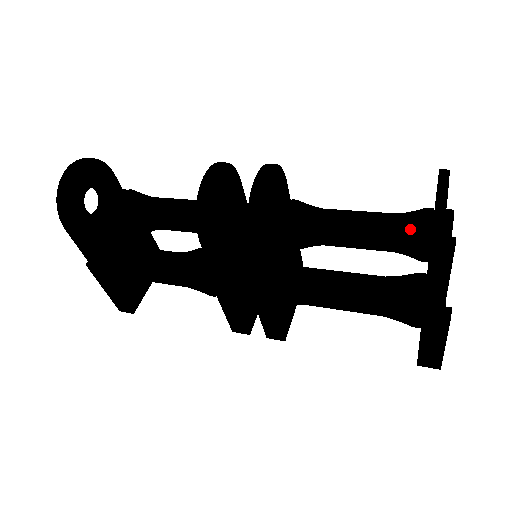
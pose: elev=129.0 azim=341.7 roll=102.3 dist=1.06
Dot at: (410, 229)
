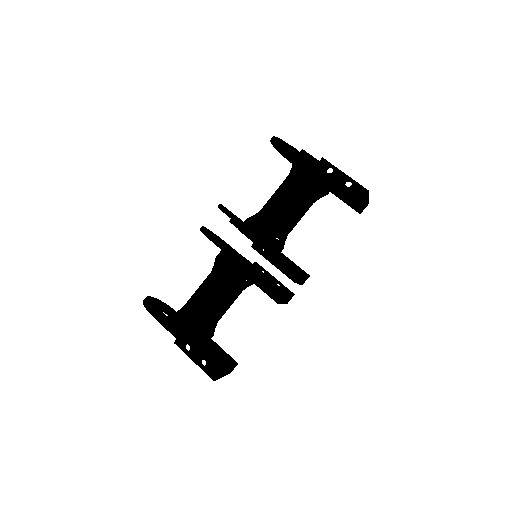
Dot at: occluded
